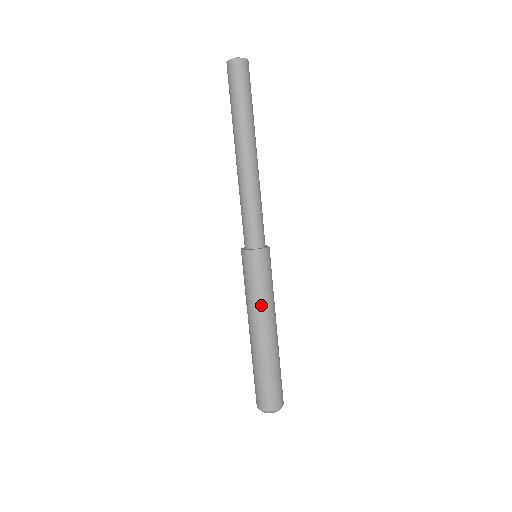
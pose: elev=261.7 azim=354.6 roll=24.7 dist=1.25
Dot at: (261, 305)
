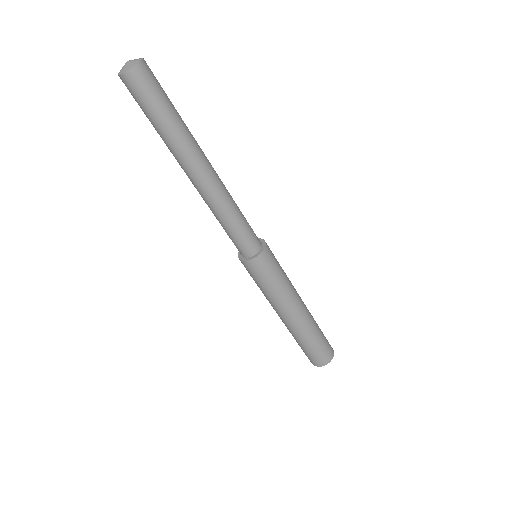
Dot at: (280, 299)
